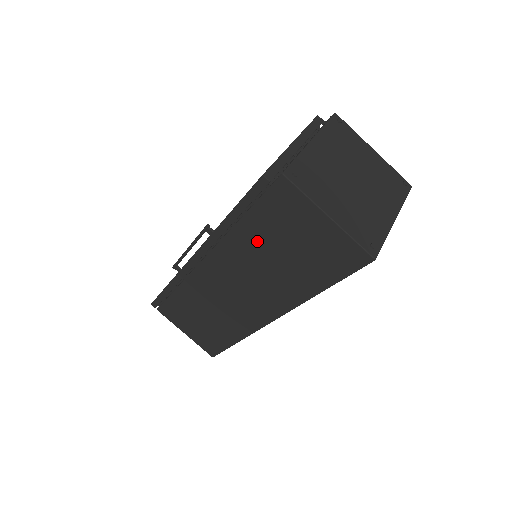
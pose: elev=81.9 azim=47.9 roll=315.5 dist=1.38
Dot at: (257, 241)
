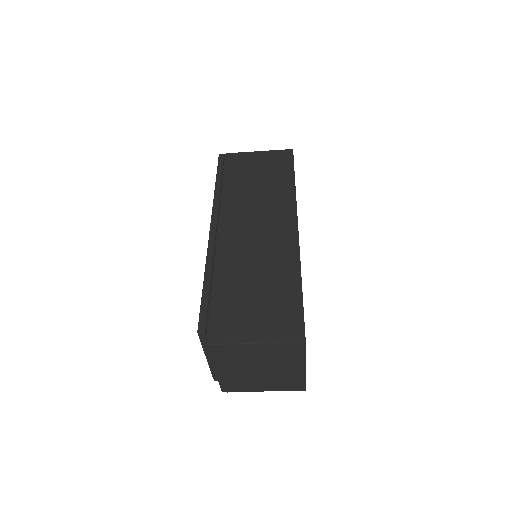
Dot at: occluded
